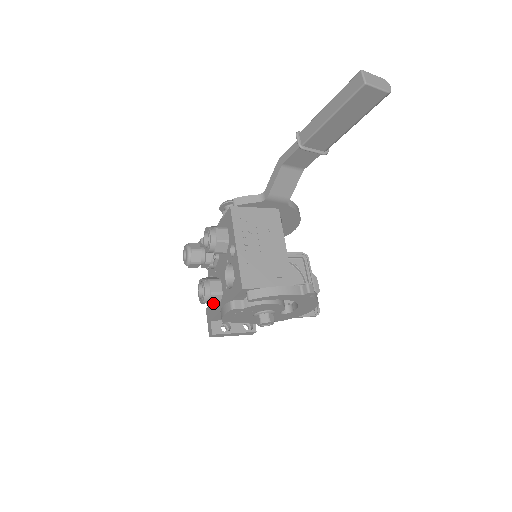
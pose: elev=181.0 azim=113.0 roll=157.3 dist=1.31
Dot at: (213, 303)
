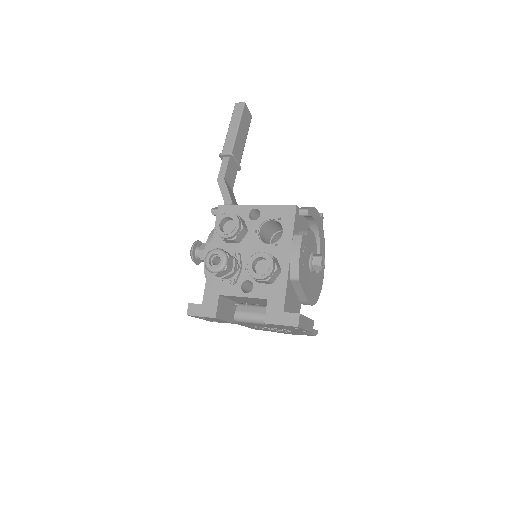
Dot at: (278, 267)
